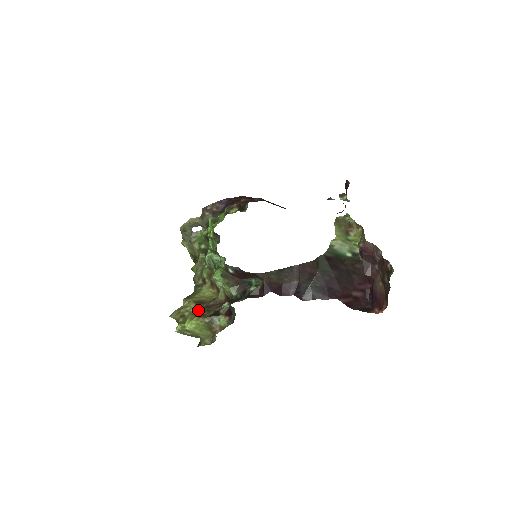
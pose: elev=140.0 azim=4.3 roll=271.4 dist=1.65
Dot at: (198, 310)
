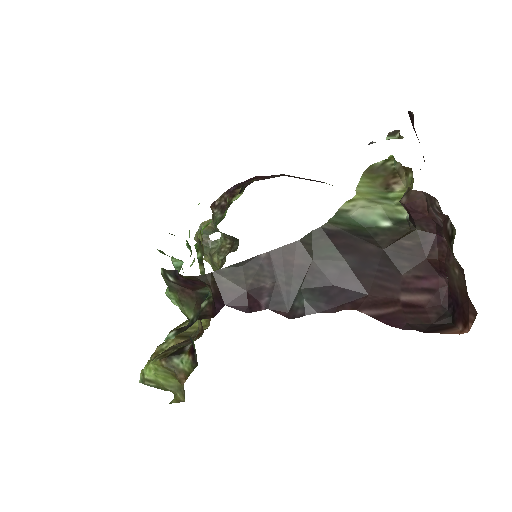
Dot at: occluded
